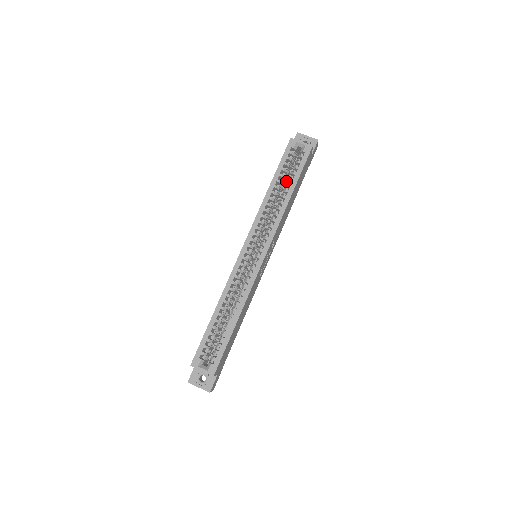
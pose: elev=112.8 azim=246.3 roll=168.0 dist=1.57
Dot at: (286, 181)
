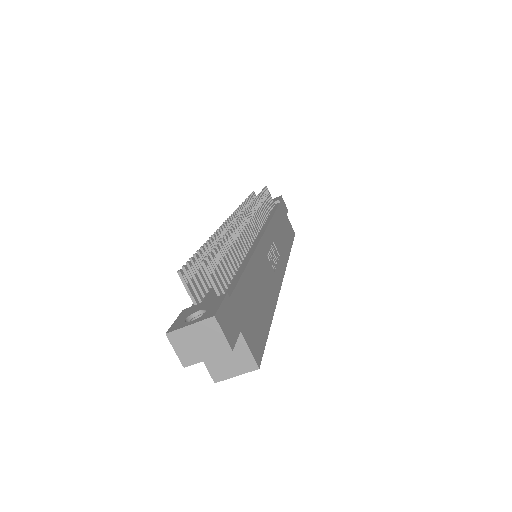
Dot at: occluded
